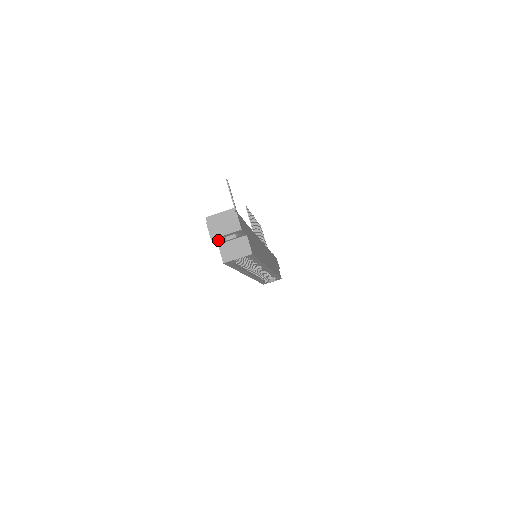
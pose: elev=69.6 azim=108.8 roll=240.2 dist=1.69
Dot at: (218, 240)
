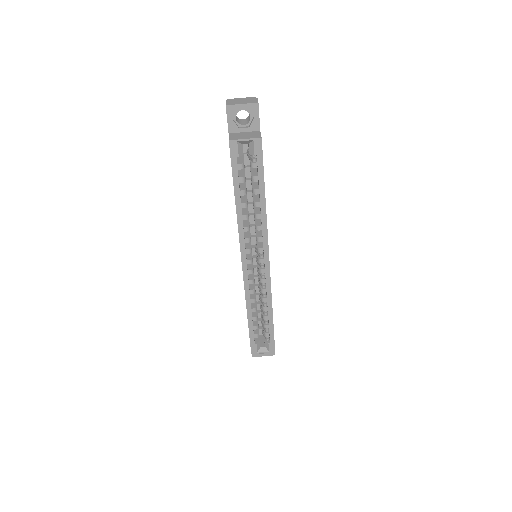
Dot at: (231, 117)
